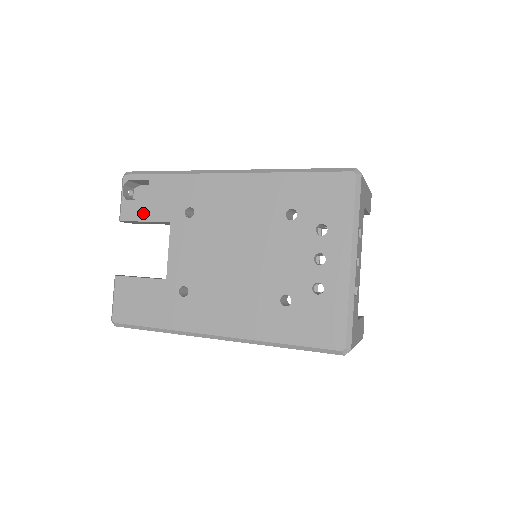
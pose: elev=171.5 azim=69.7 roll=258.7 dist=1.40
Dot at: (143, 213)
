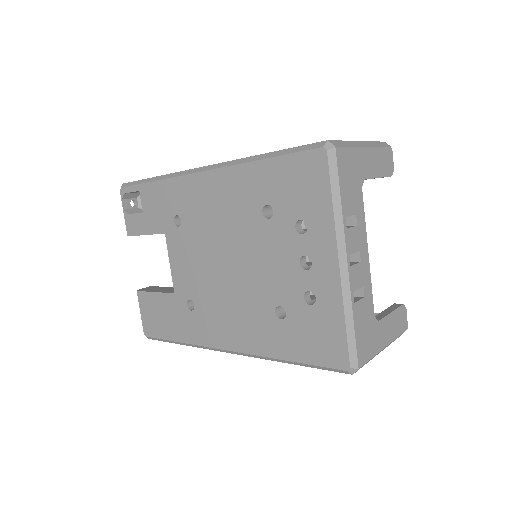
Dot at: (142, 226)
